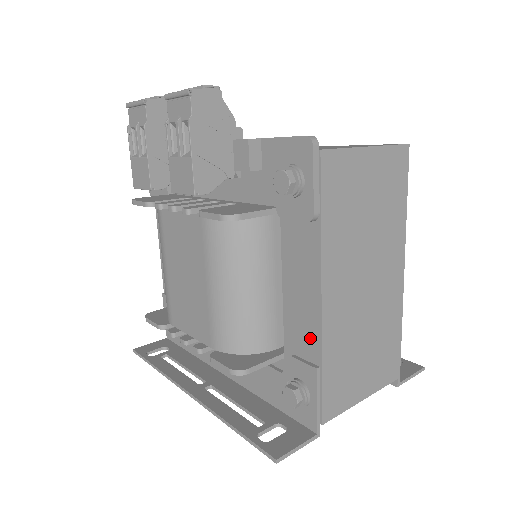
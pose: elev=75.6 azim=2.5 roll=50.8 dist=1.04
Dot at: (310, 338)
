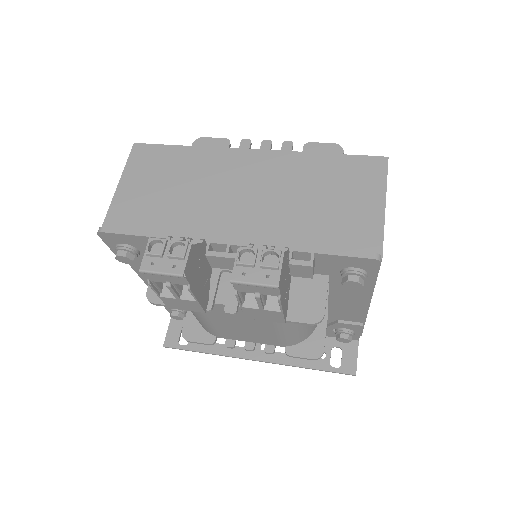
Dot at: (356, 316)
